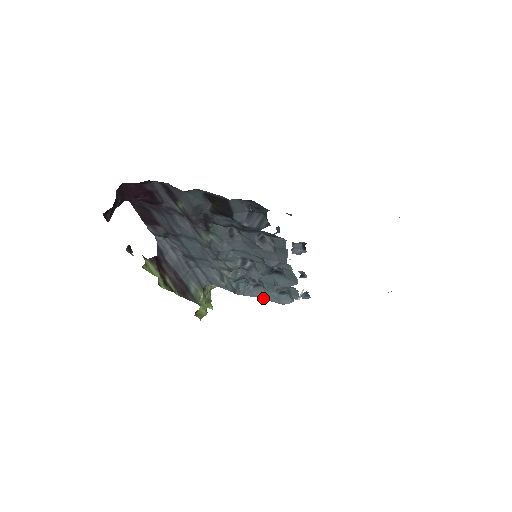
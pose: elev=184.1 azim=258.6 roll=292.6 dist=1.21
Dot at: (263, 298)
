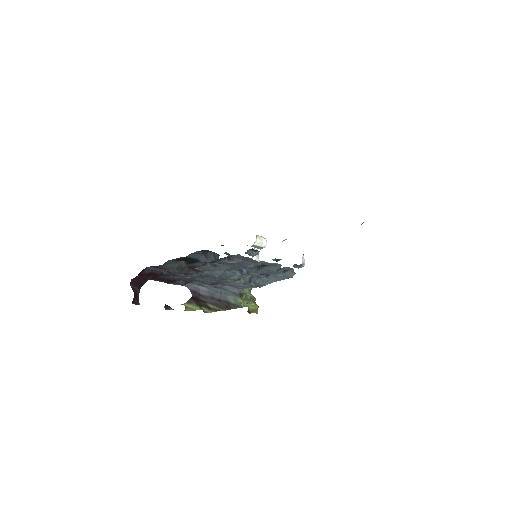
Dot at: (278, 280)
